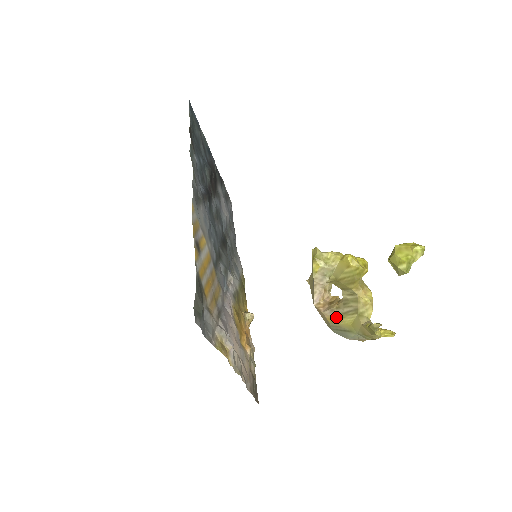
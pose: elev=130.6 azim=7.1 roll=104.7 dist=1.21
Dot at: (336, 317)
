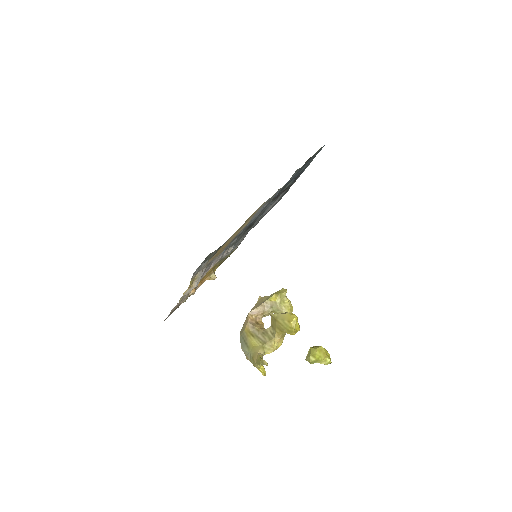
Dot at: (251, 333)
